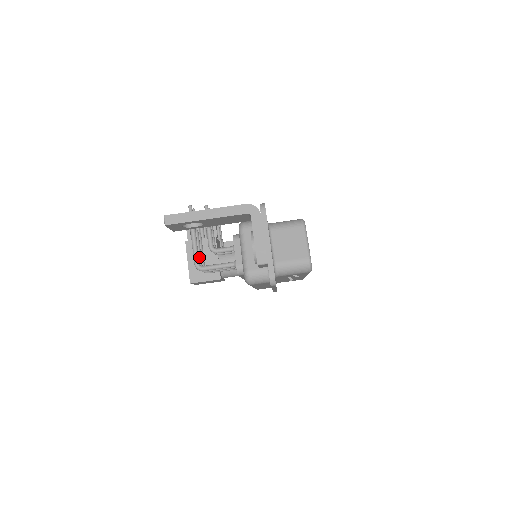
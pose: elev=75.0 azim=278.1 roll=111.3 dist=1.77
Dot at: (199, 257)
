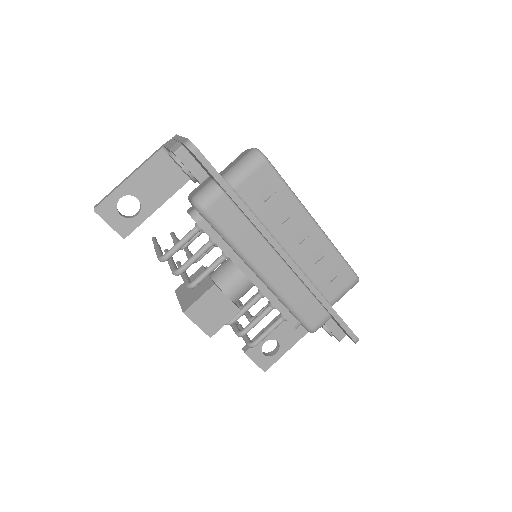
Dot at: (172, 266)
